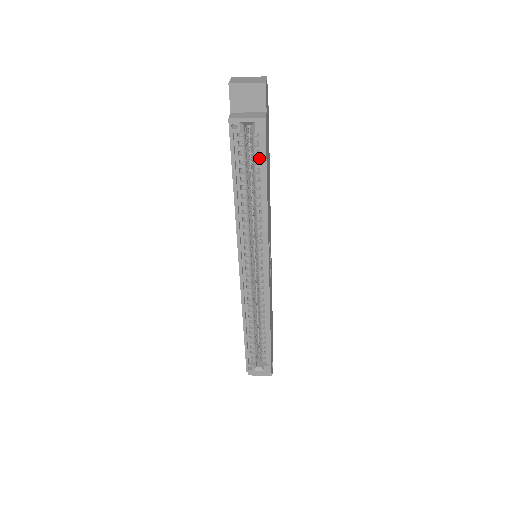
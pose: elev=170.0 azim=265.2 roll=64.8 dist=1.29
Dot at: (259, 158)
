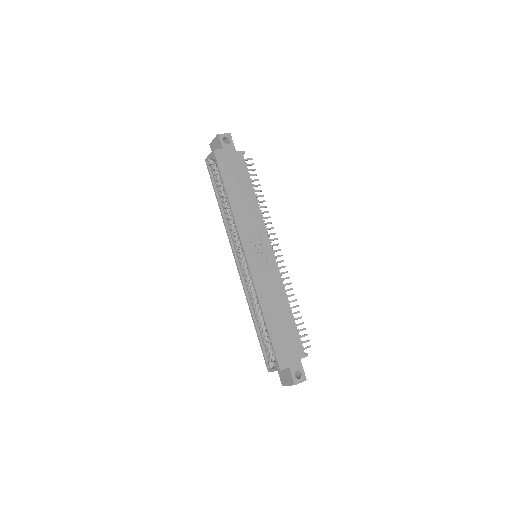
Dot at: occluded
